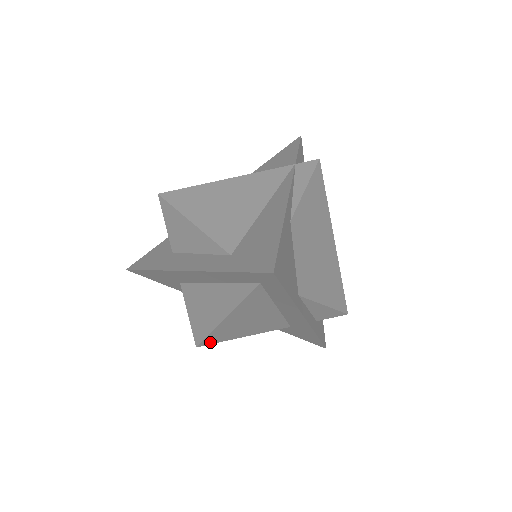
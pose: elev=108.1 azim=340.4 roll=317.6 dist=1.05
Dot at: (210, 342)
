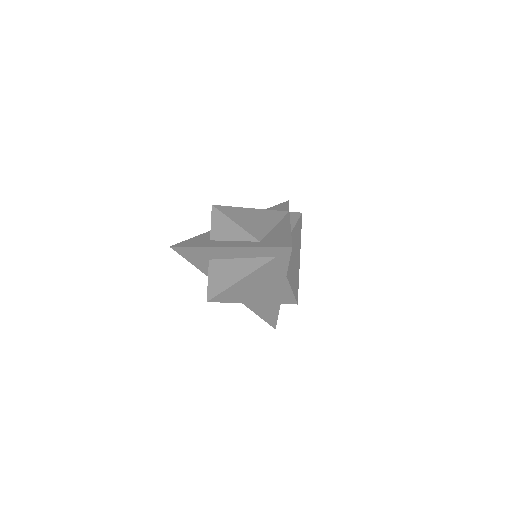
Dot at: (217, 300)
